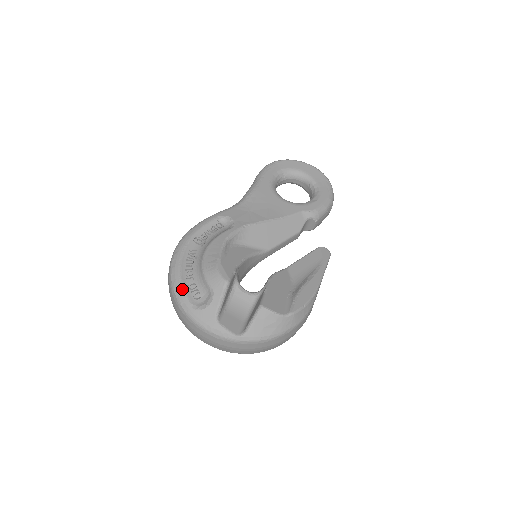
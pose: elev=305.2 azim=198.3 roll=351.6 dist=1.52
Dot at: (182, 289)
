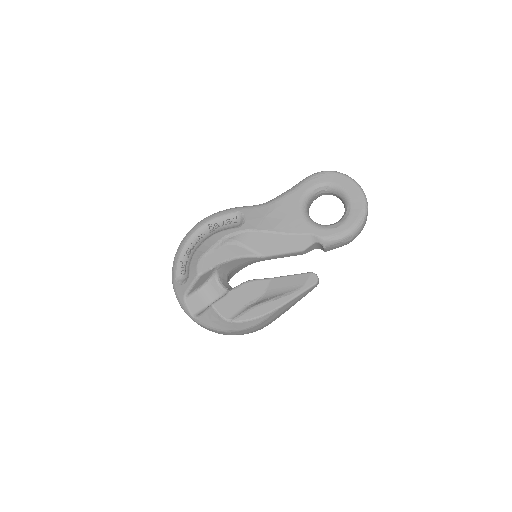
Dot at: (177, 262)
